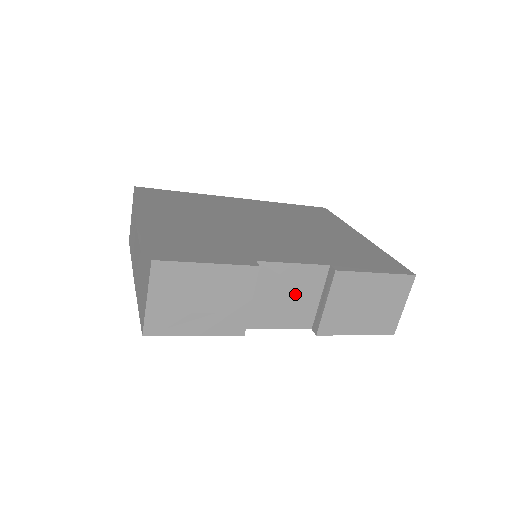
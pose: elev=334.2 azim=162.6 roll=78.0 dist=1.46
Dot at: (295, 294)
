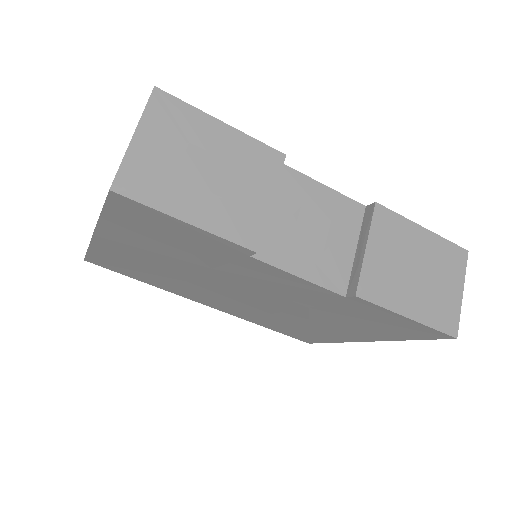
Dot at: (324, 230)
